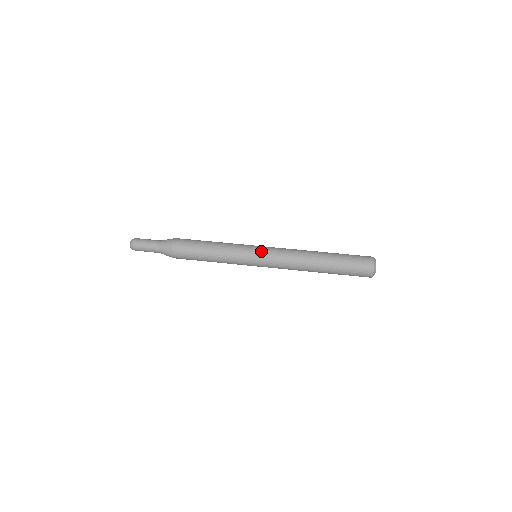
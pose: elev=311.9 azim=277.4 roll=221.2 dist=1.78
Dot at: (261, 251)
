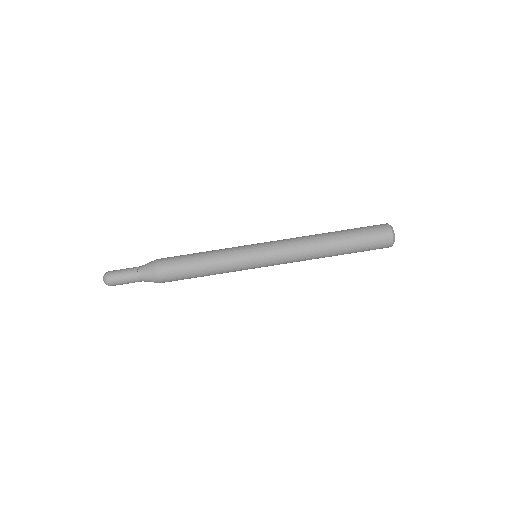
Dot at: (261, 247)
